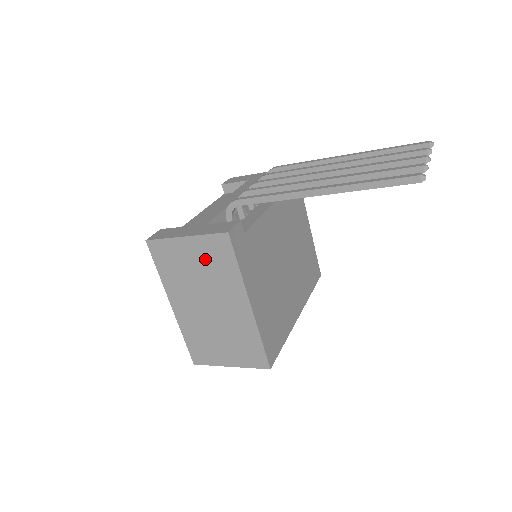
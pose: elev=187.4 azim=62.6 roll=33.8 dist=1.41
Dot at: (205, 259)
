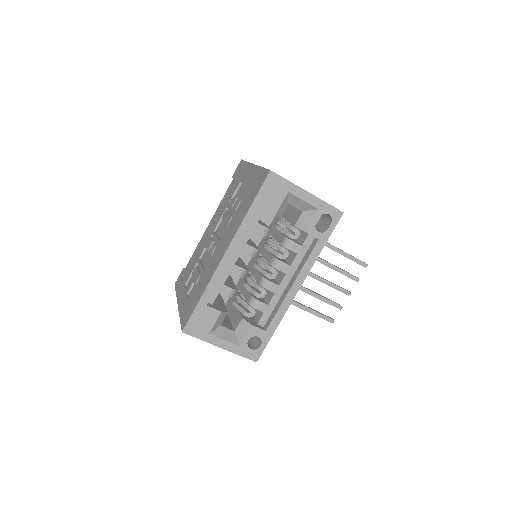
Dot at: occluded
